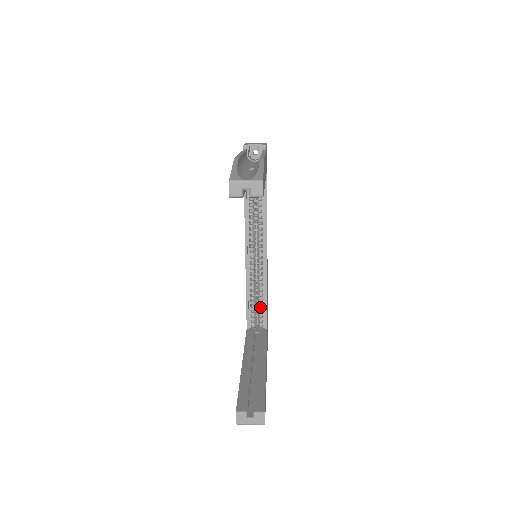
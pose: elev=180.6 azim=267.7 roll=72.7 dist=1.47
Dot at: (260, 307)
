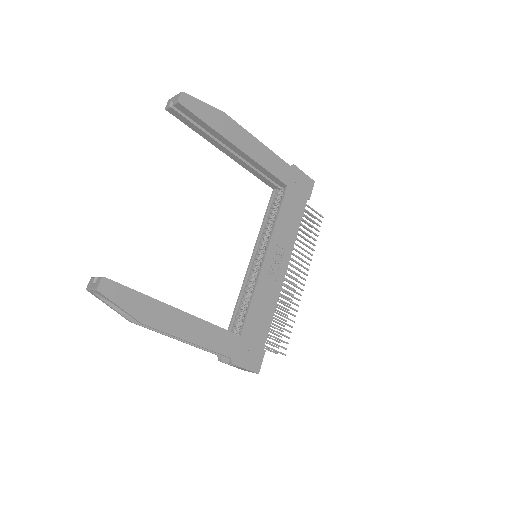
Dot at: (245, 313)
